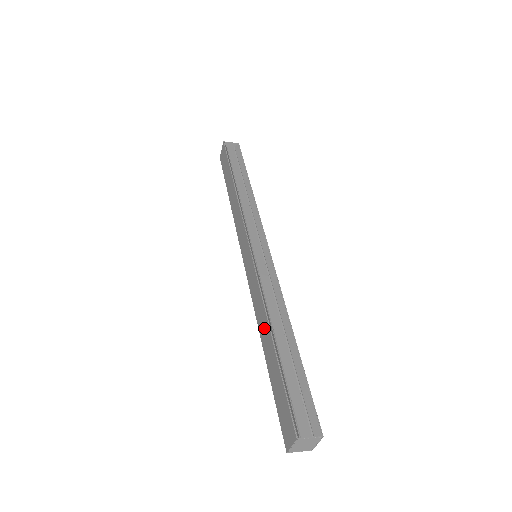
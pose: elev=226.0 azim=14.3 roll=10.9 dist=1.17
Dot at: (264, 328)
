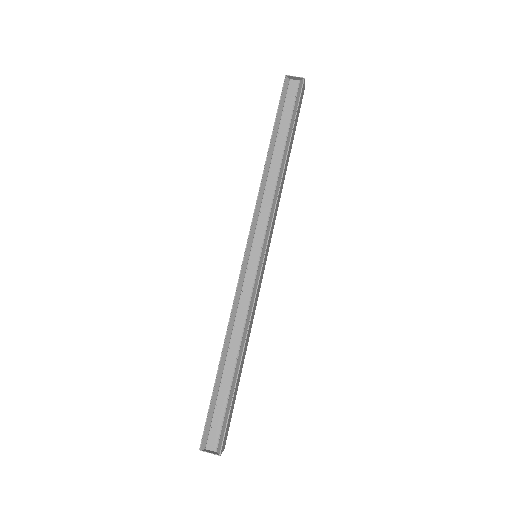
Dot at: occluded
